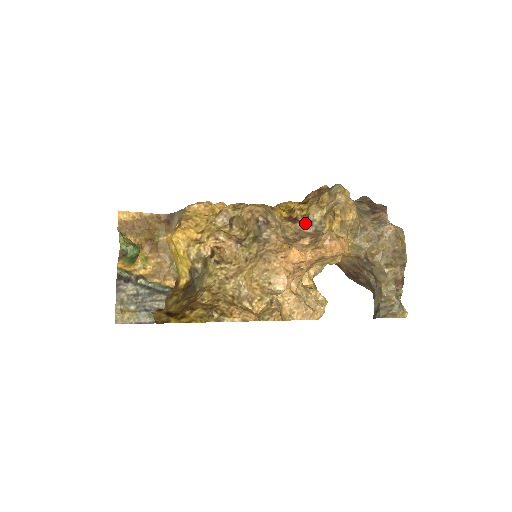
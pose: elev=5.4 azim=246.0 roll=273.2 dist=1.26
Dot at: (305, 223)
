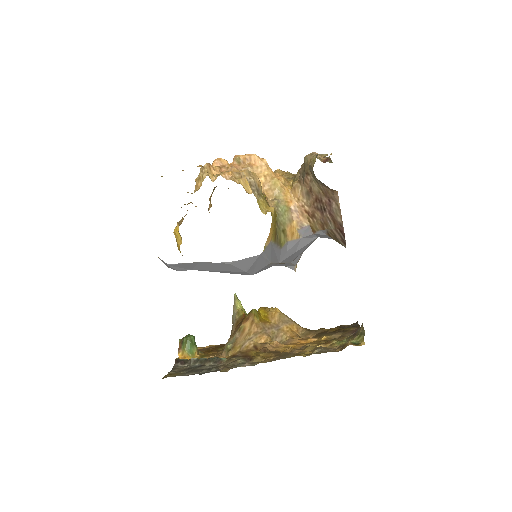
Dot at: occluded
